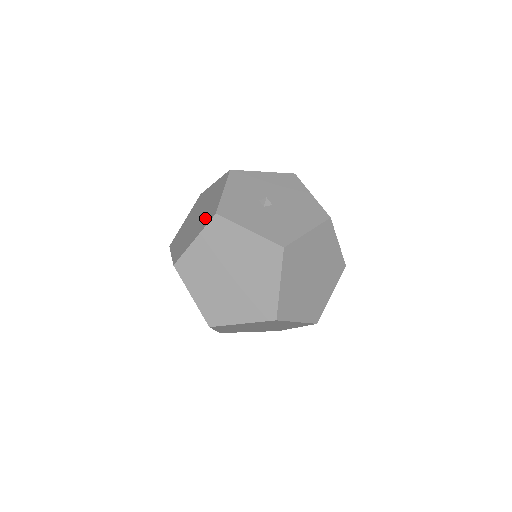
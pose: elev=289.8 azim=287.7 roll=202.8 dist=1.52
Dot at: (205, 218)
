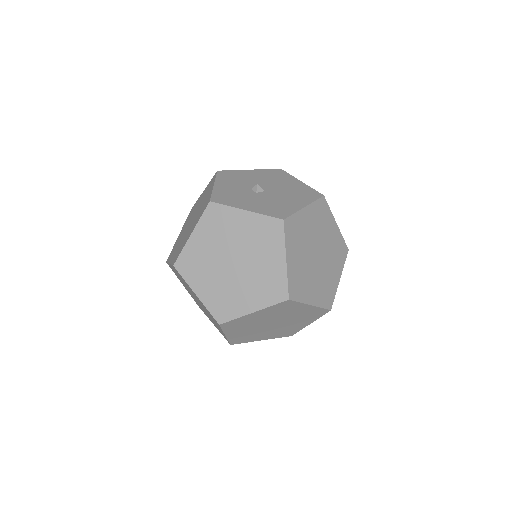
Dot at: (199, 213)
